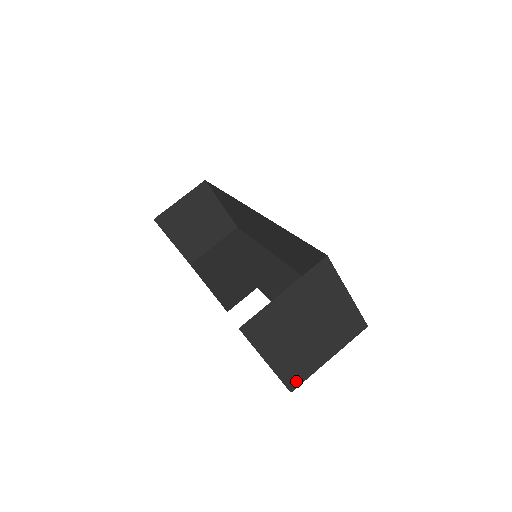
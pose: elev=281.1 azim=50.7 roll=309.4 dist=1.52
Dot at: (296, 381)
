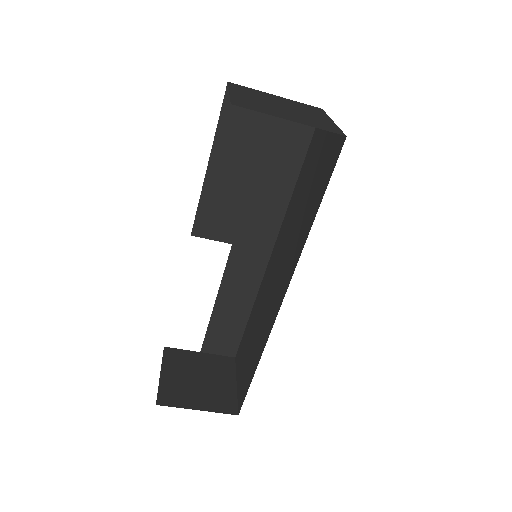
Dot at: (172, 351)
